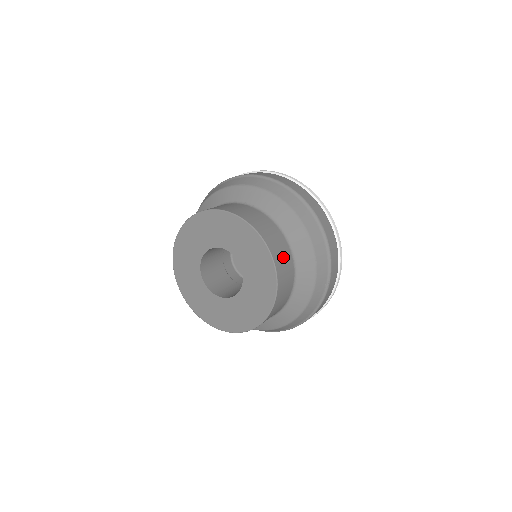
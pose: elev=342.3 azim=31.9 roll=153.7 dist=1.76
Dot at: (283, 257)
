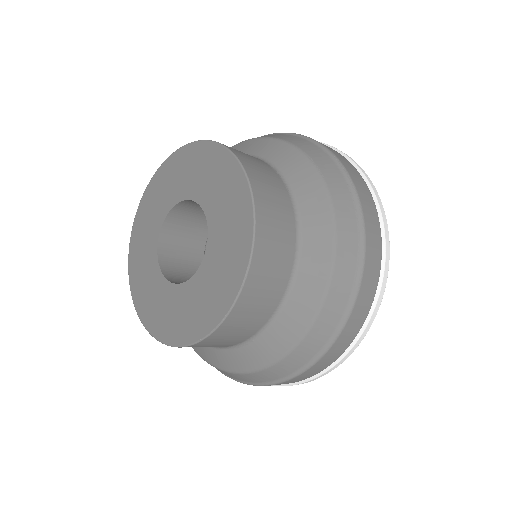
Dot at: (249, 157)
